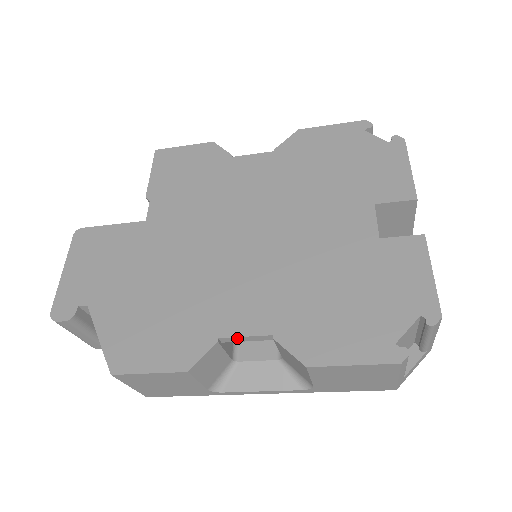
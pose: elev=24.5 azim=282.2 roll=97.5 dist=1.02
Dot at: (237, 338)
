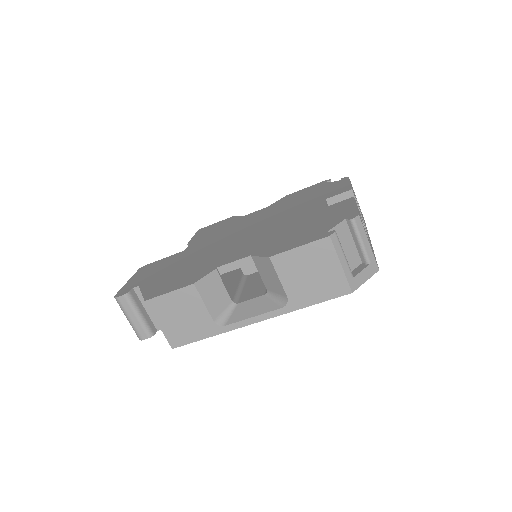
Dot at: (229, 265)
